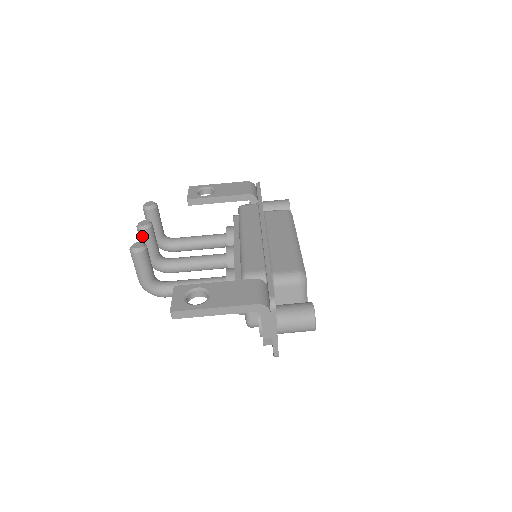
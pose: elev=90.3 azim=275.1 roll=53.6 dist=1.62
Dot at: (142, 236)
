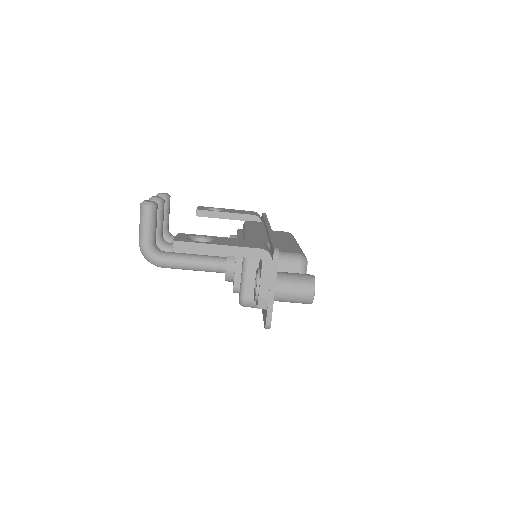
Dot at: occluded
